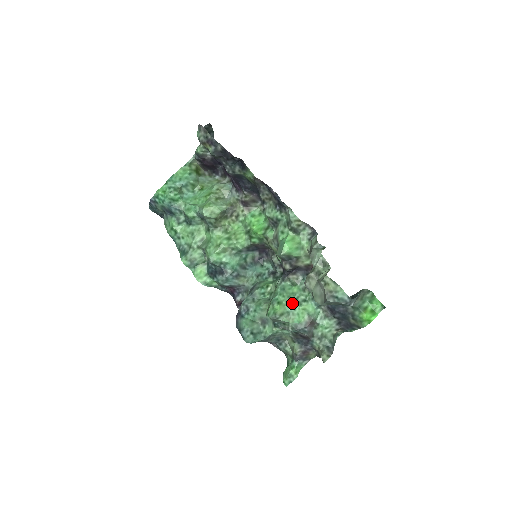
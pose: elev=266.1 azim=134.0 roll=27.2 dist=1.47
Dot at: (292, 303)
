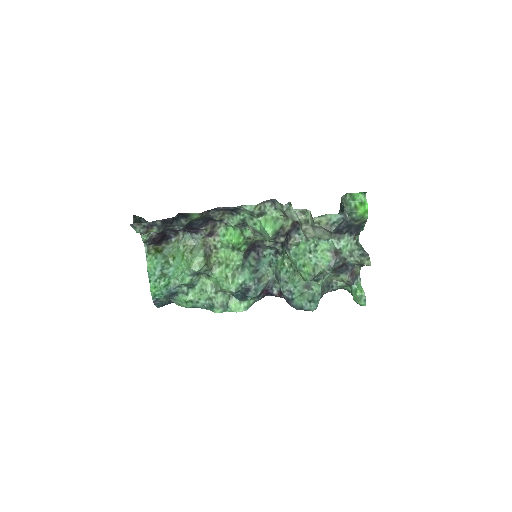
Dot at: (311, 256)
